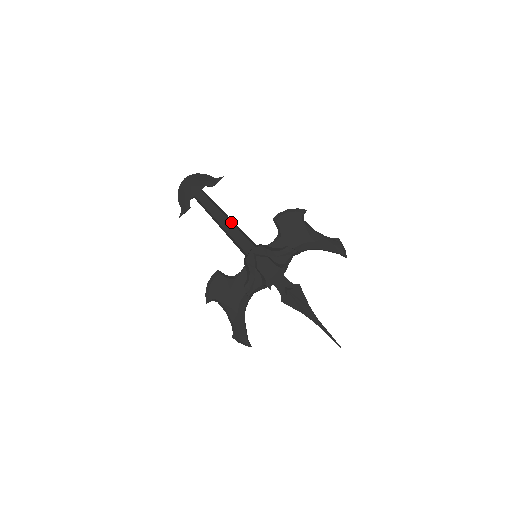
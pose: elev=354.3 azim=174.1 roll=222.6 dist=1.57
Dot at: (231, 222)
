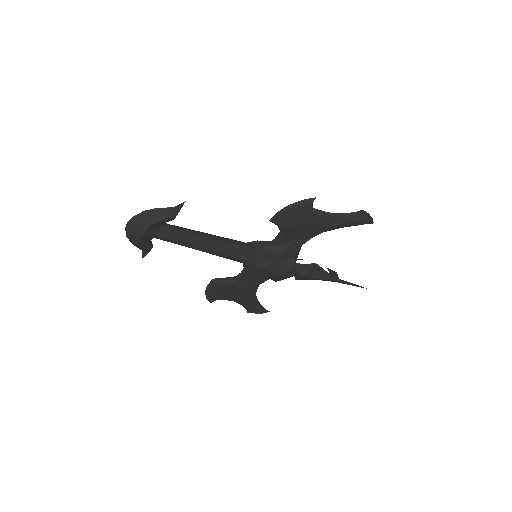
Dot at: (214, 245)
